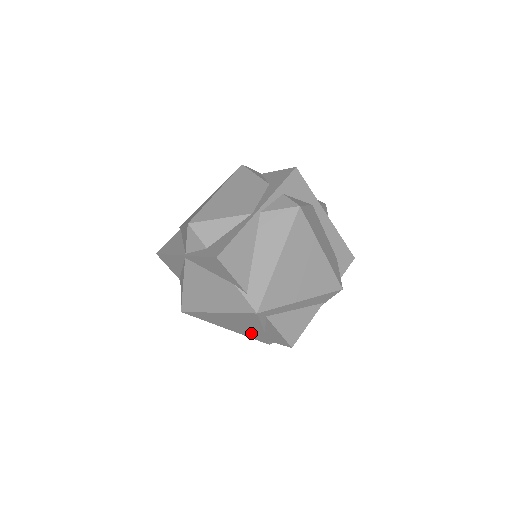
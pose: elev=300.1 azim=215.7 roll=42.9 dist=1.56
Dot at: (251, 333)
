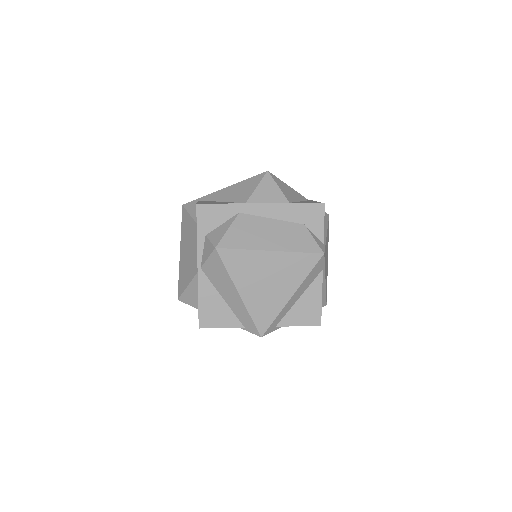
Dot at: occluded
